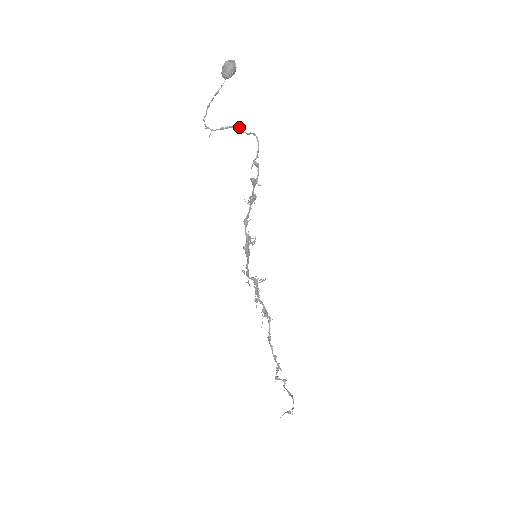
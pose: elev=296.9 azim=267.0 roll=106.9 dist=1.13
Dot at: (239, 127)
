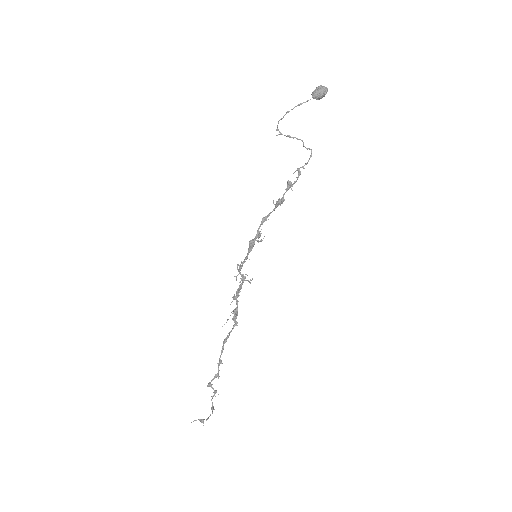
Dot at: occluded
